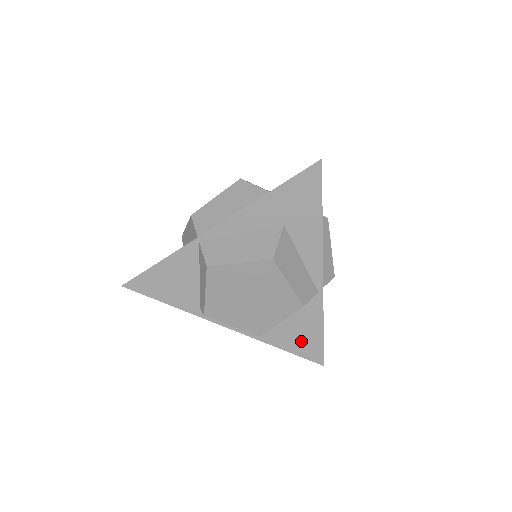
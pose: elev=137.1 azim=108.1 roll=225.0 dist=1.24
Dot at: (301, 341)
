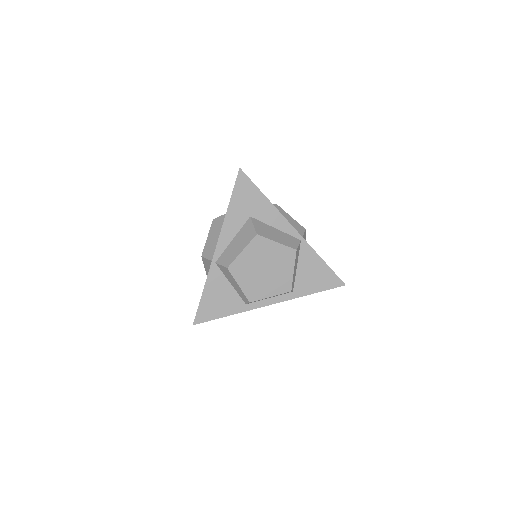
Dot at: (319, 279)
